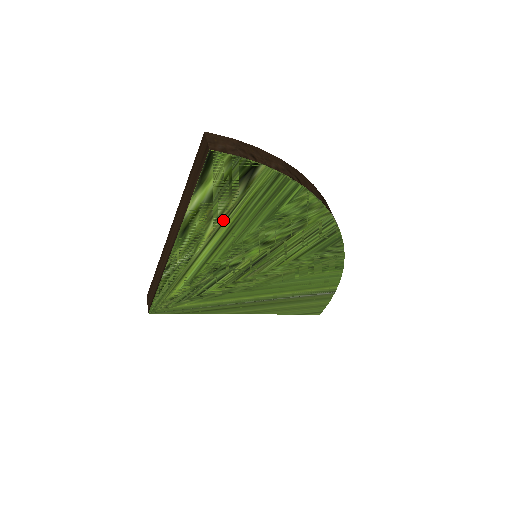
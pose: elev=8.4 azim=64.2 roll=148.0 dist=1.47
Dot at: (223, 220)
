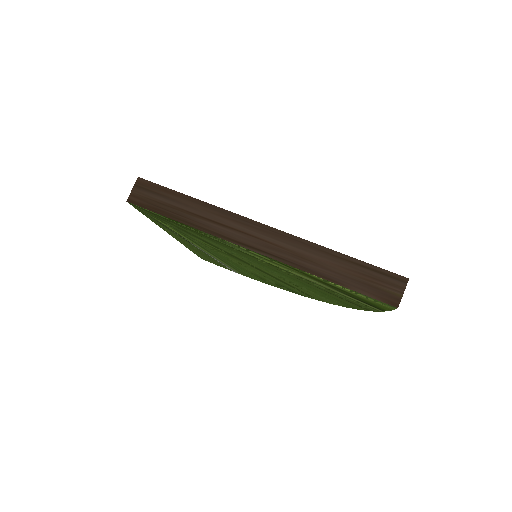
Dot at: (304, 278)
